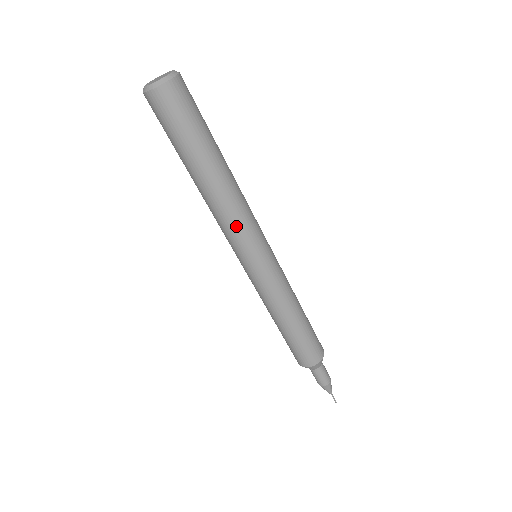
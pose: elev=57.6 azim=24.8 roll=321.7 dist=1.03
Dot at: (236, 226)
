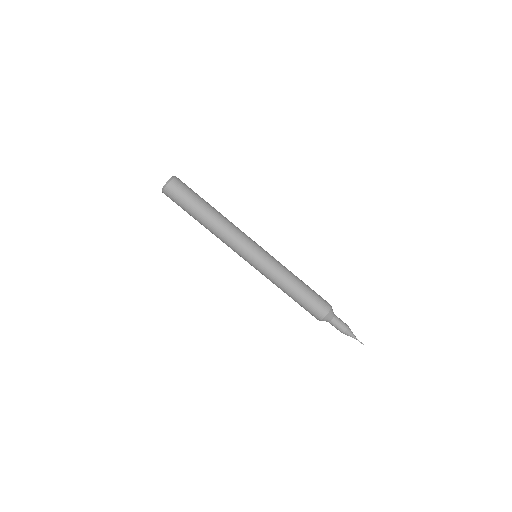
Dot at: (237, 236)
